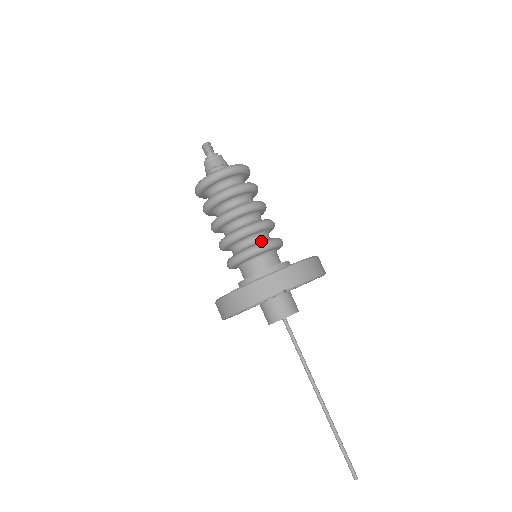
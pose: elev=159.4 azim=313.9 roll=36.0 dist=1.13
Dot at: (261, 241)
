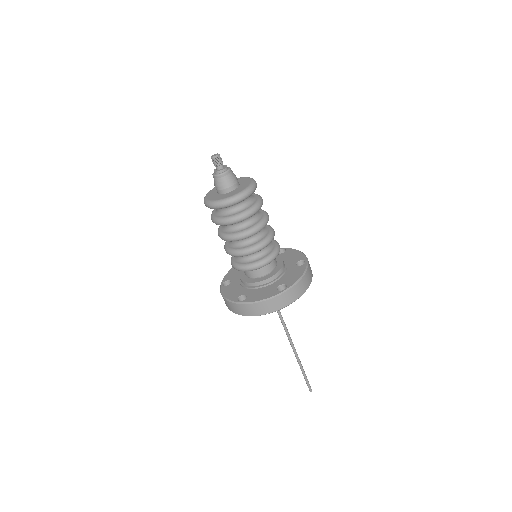
Dot at: (258, 258)
